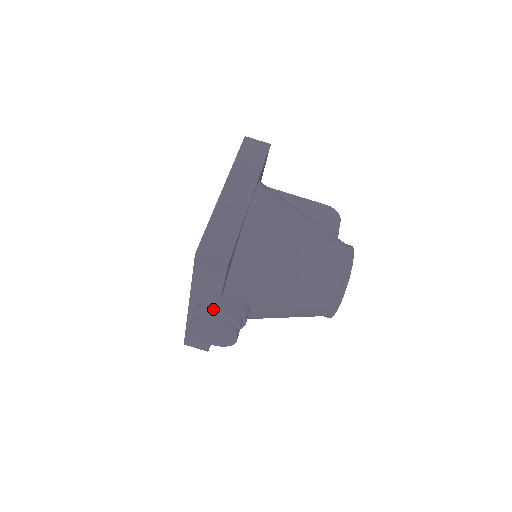
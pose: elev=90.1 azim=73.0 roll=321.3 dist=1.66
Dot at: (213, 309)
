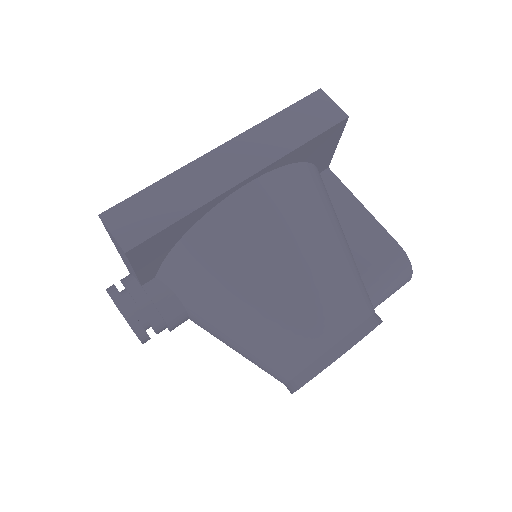
Dot at: (128, 291)
